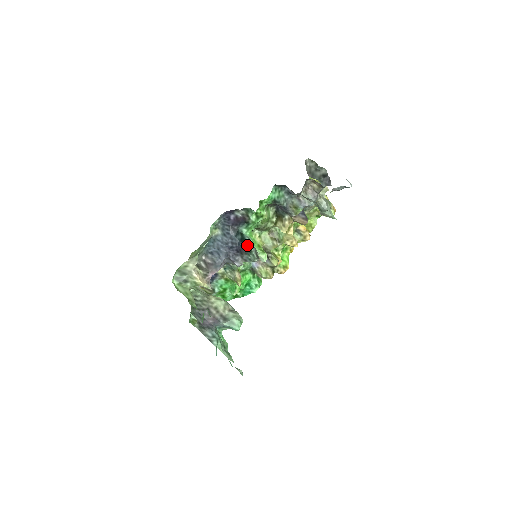
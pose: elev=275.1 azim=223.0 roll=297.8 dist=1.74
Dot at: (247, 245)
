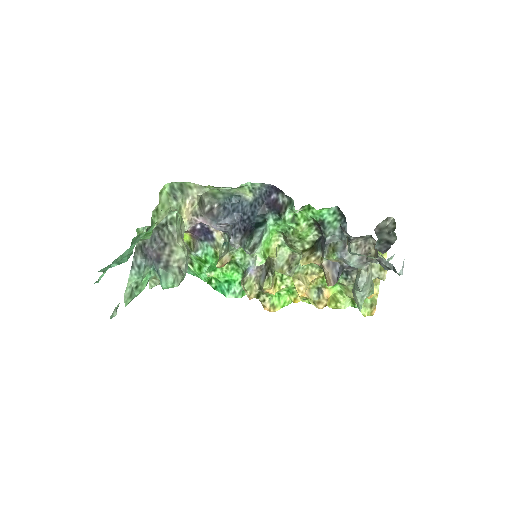
Dot at: (256, 230)
